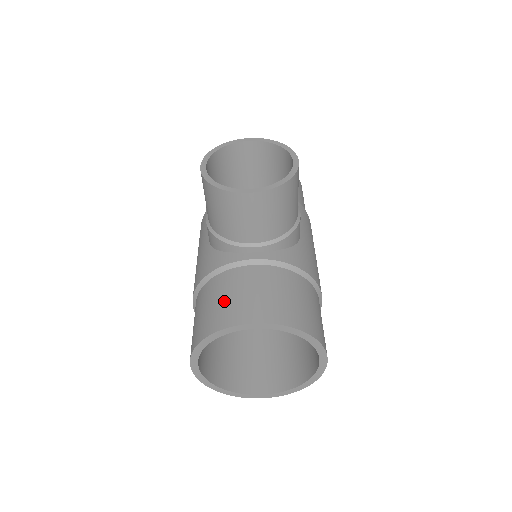
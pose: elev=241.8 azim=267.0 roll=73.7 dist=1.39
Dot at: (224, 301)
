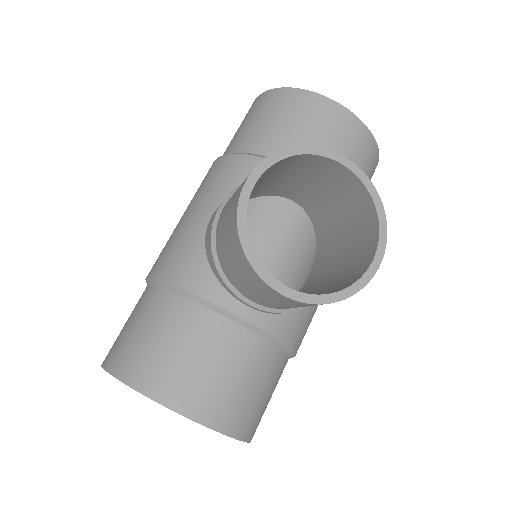
Dot at: (172, 354)
